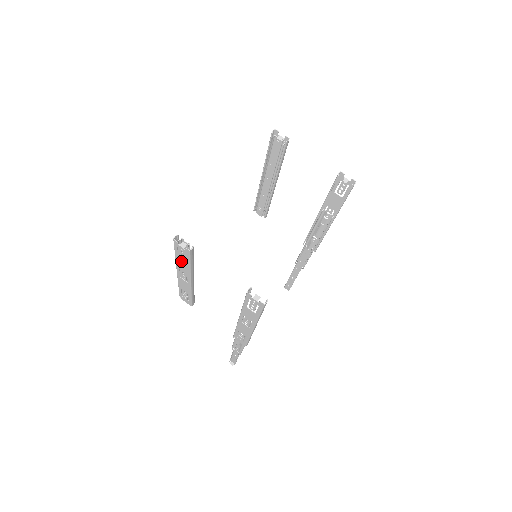
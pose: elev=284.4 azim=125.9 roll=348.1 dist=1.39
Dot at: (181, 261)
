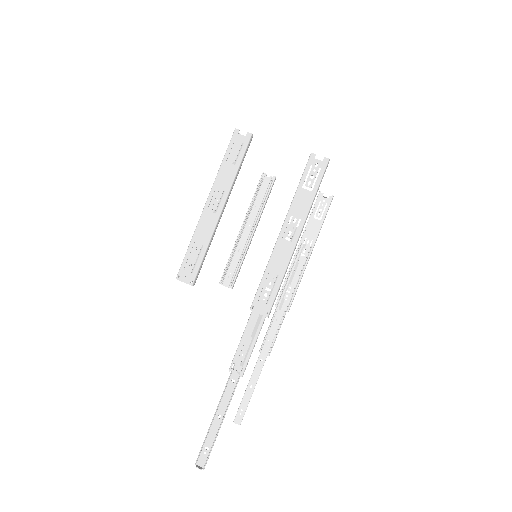
Dot at: (228, 166)
